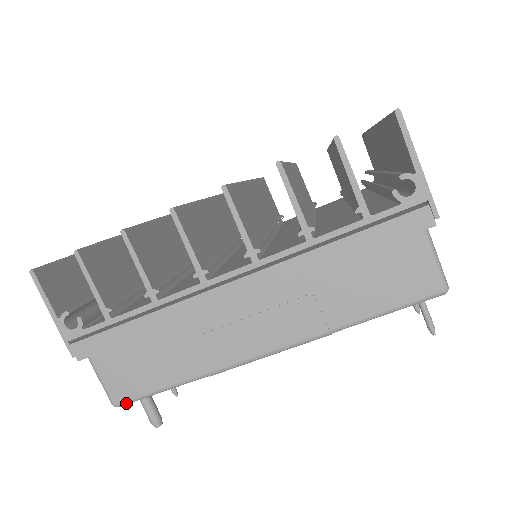
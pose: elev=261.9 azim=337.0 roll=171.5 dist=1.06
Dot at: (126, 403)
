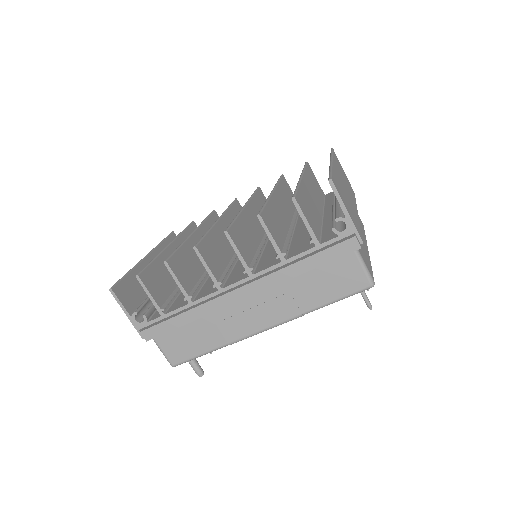
Dot at: (180, 364)
